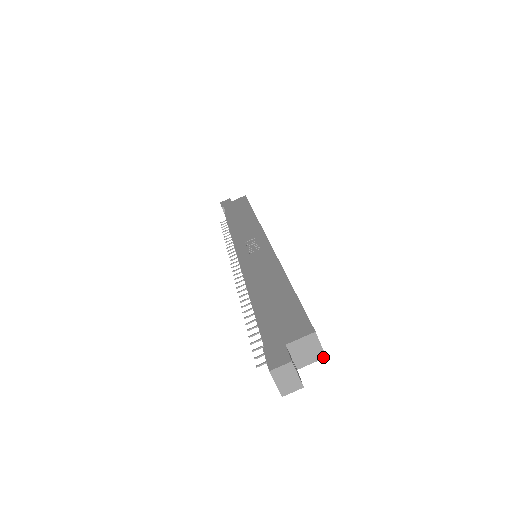
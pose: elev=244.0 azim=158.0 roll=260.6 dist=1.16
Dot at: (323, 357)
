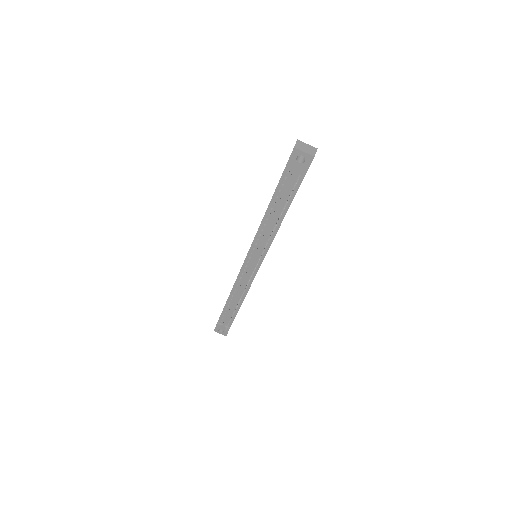
Dot at: occluded
